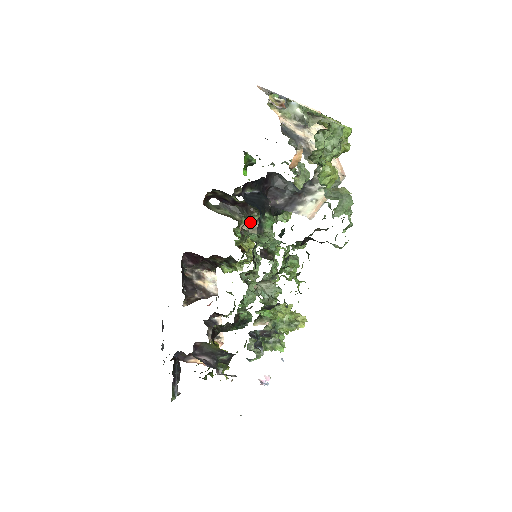
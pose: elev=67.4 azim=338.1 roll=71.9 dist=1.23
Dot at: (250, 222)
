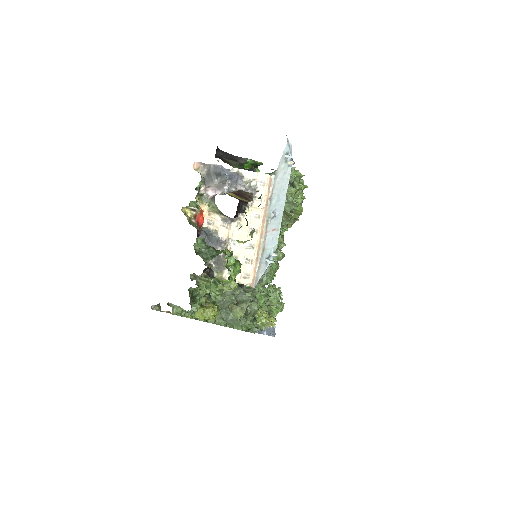
Dot at: occluded
